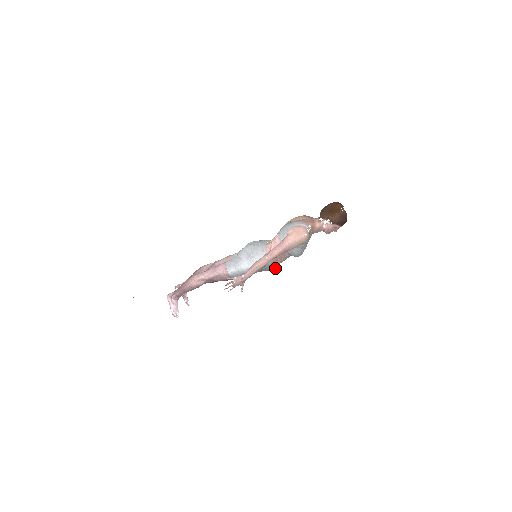
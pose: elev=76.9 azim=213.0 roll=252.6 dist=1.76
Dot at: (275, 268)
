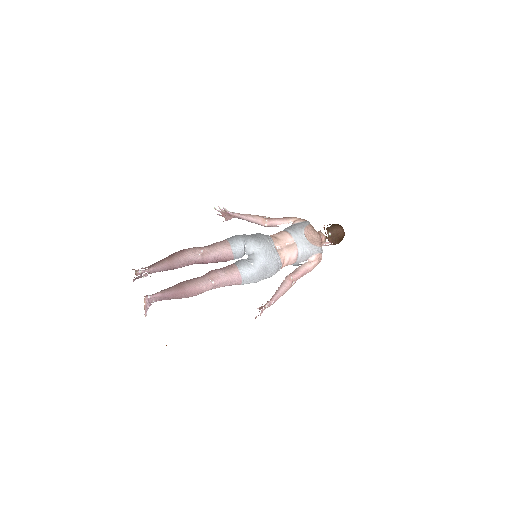
Dot at: occluded
